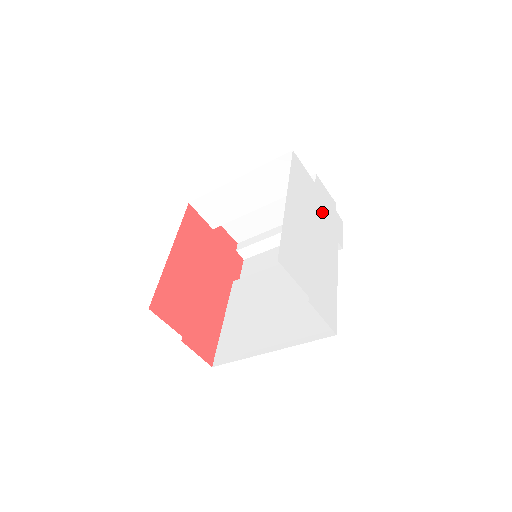
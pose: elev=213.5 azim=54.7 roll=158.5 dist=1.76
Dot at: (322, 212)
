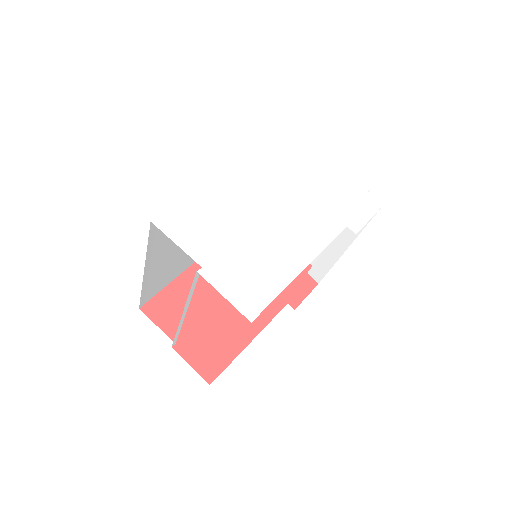
Dot at: (319, 191)
